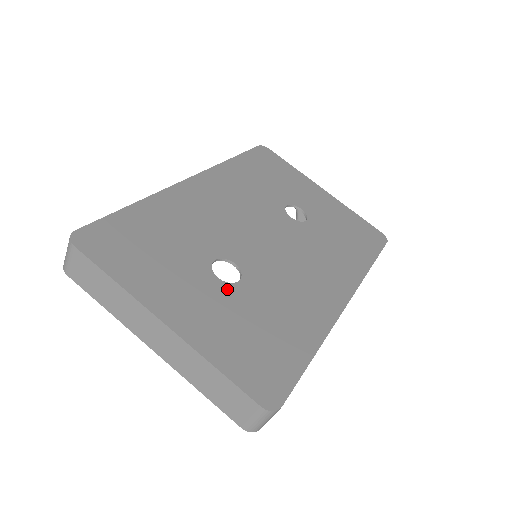
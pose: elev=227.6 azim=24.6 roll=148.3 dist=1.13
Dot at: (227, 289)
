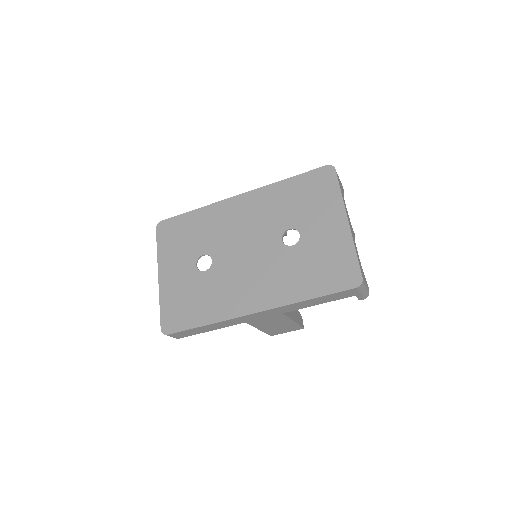
Dot at: (195, 273)
